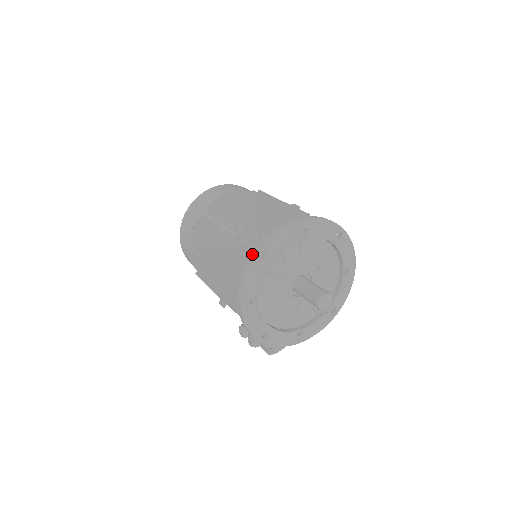
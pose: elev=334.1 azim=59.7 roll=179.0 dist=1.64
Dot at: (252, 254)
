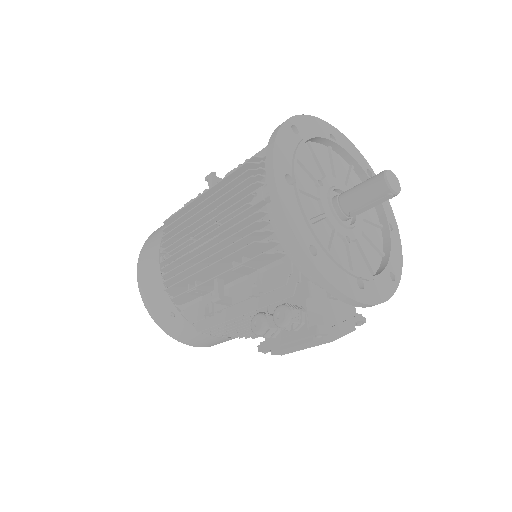
Dot at: (278, 126)
